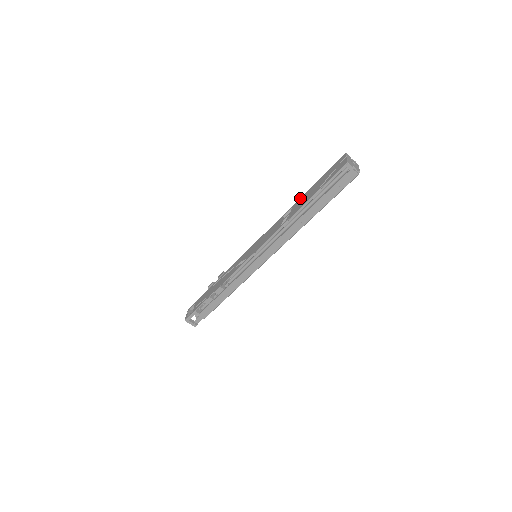
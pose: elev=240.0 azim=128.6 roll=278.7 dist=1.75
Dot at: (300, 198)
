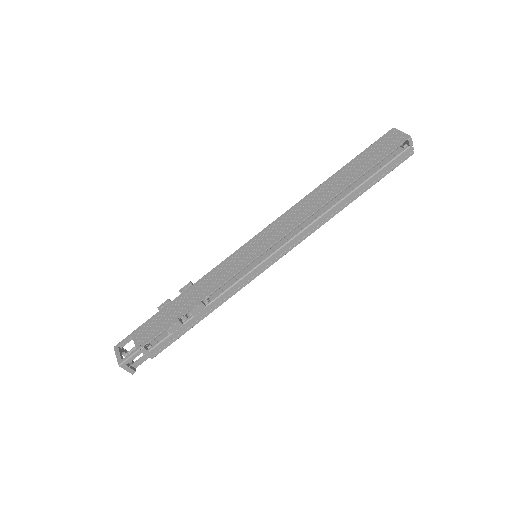
Dot at: (329, 178)
